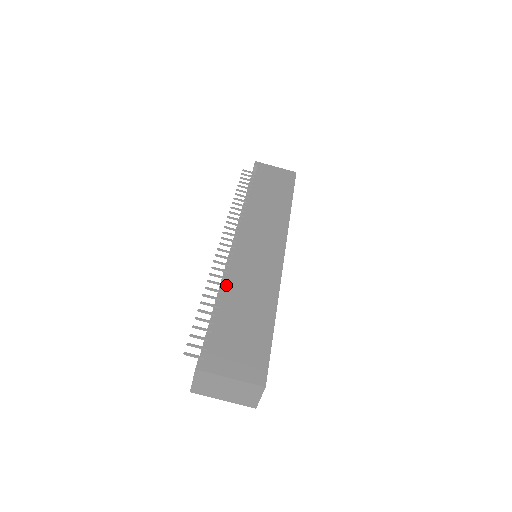
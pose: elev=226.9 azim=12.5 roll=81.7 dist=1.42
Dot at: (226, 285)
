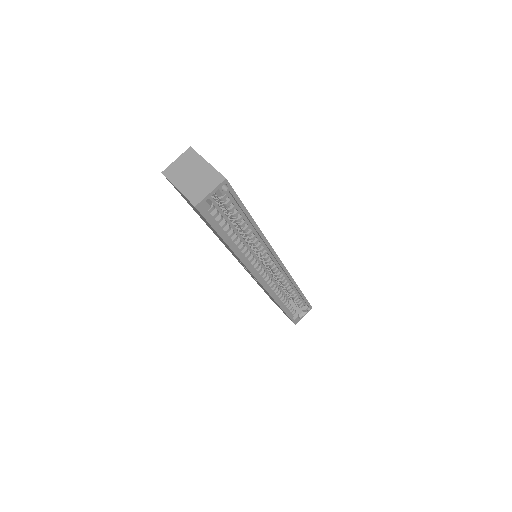
Dot at: occluded
